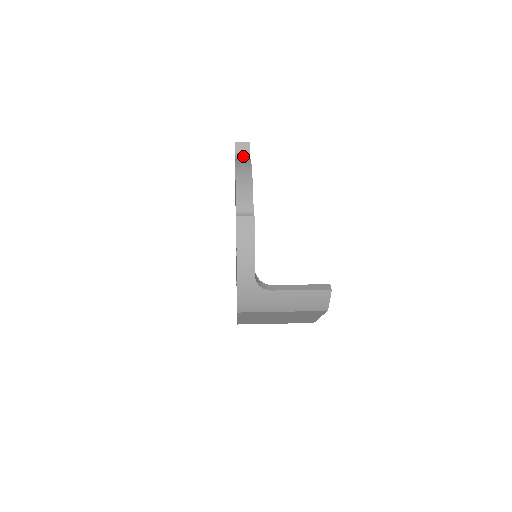
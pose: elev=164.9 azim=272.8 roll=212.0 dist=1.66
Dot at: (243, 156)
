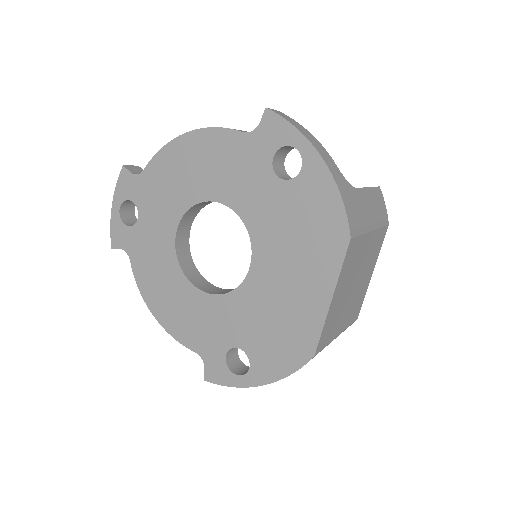
Dot at: occluded
